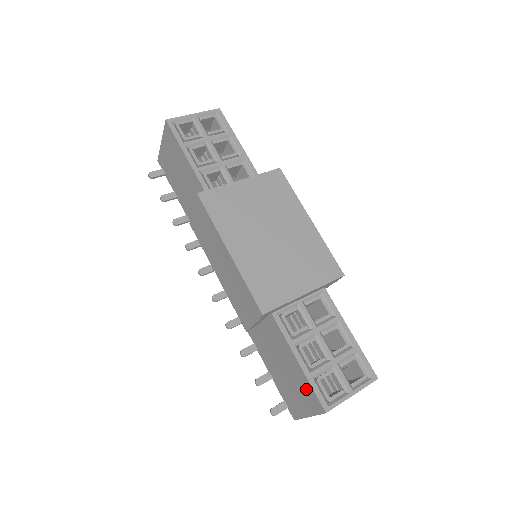
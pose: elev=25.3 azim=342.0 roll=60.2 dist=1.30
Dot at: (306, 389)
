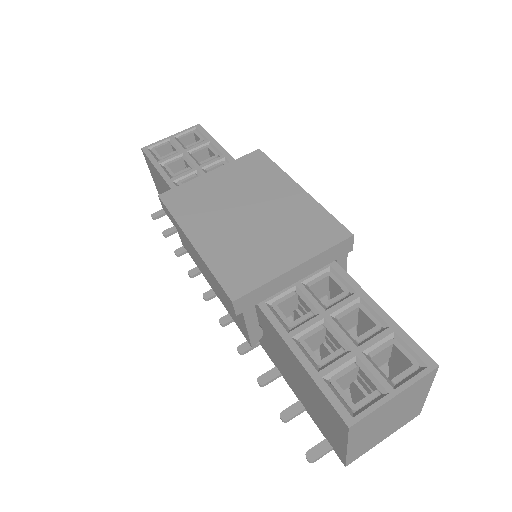
Dot at: (322, 400)
